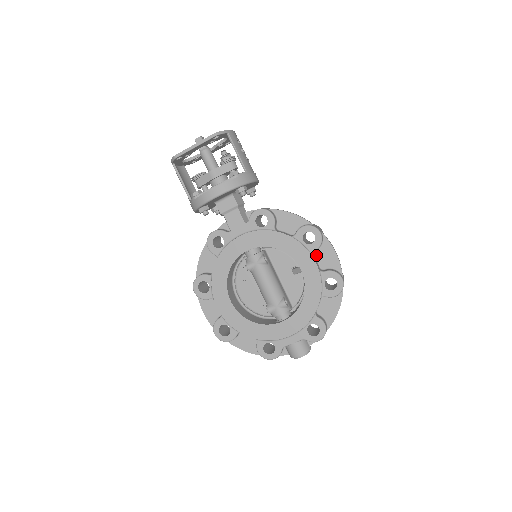
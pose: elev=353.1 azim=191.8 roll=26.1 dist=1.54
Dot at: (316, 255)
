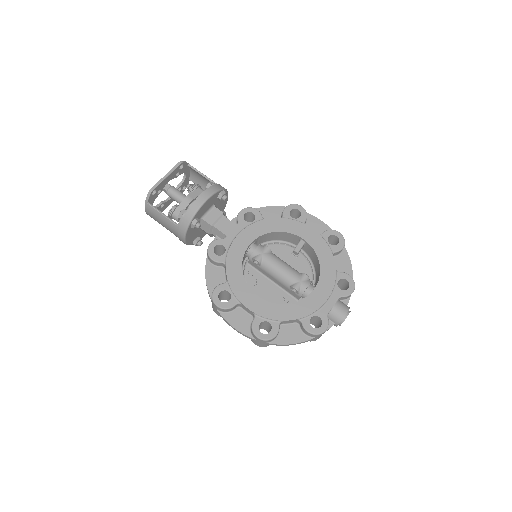
Dot at: occluded
